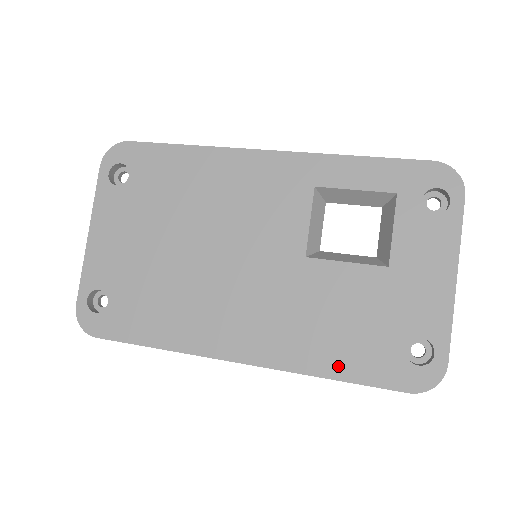
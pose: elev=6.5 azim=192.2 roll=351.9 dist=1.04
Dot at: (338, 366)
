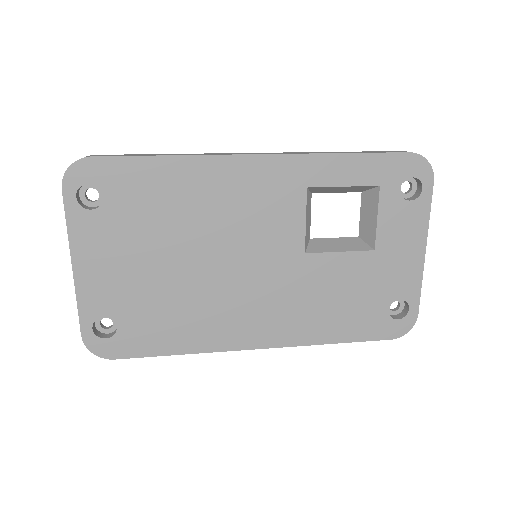
Dot at: (339, 333)
